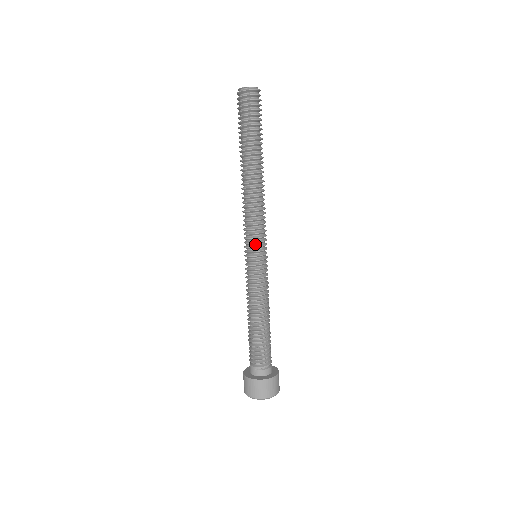
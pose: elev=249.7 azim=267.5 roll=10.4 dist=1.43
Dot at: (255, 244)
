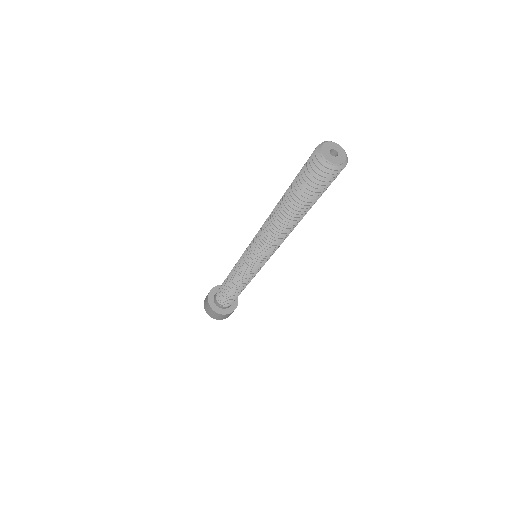
Dot at: (260, 258)
